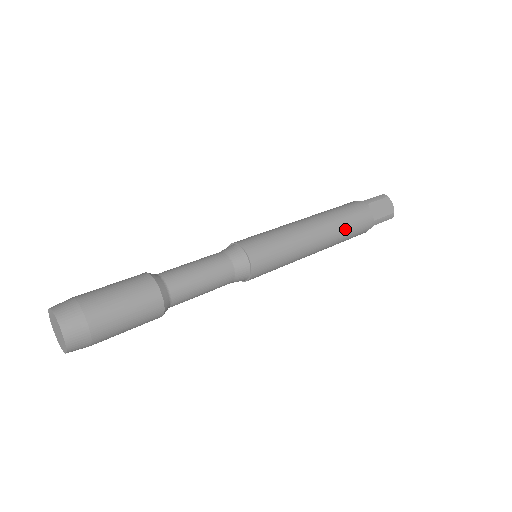
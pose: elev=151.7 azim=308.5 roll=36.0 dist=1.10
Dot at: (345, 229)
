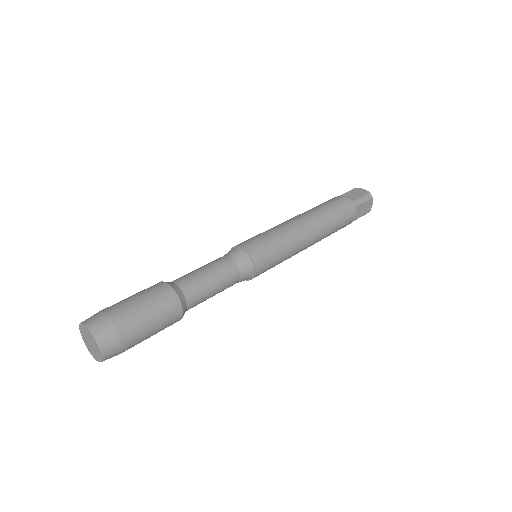
Dot at: (326, 212)
